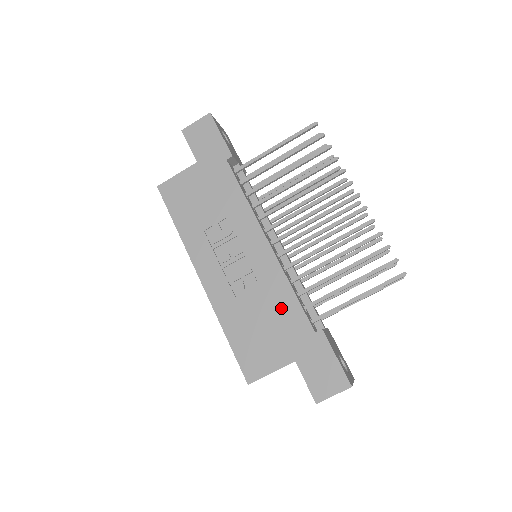
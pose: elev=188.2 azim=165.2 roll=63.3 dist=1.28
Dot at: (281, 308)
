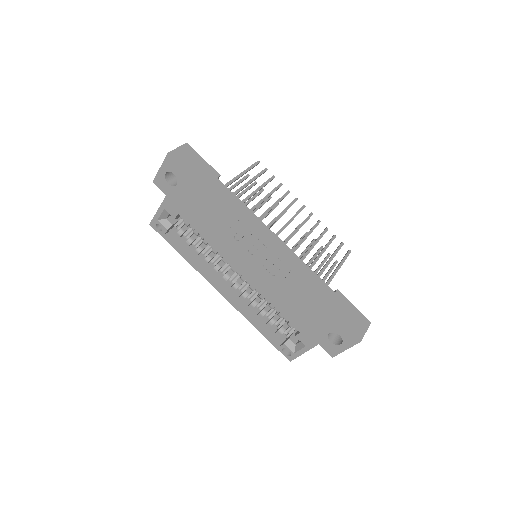
Dot at: (308, 281)
